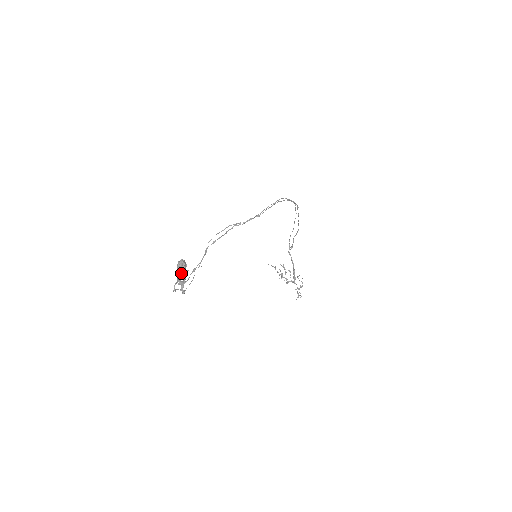
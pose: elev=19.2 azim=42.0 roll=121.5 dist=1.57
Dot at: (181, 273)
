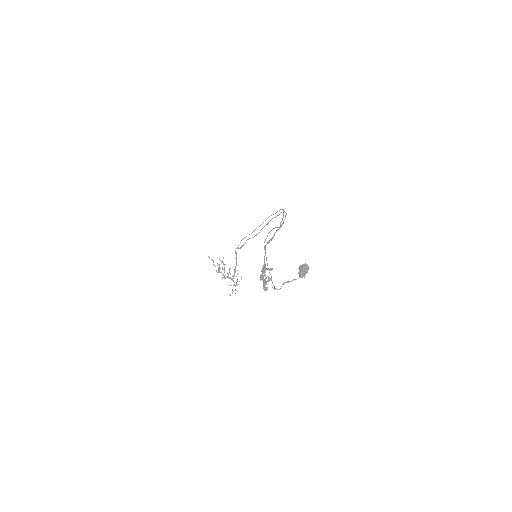
Dot at: (303, 276)
